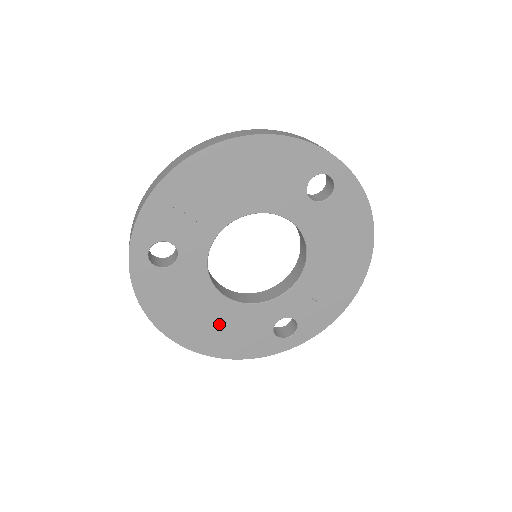
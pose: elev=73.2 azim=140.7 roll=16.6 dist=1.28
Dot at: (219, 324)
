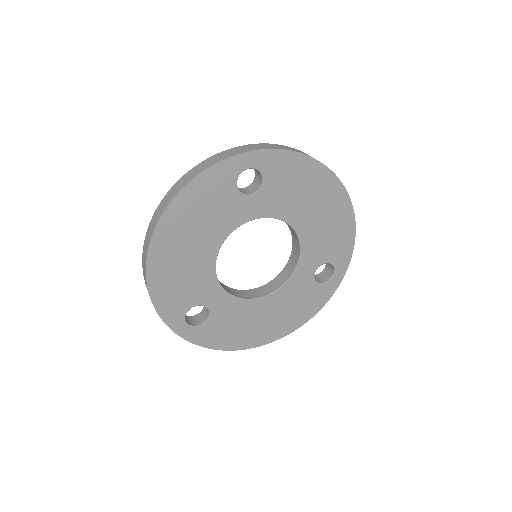
Dot at: (277, 313)
